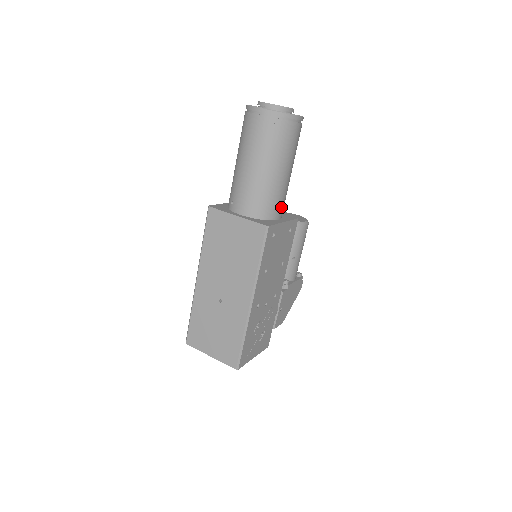
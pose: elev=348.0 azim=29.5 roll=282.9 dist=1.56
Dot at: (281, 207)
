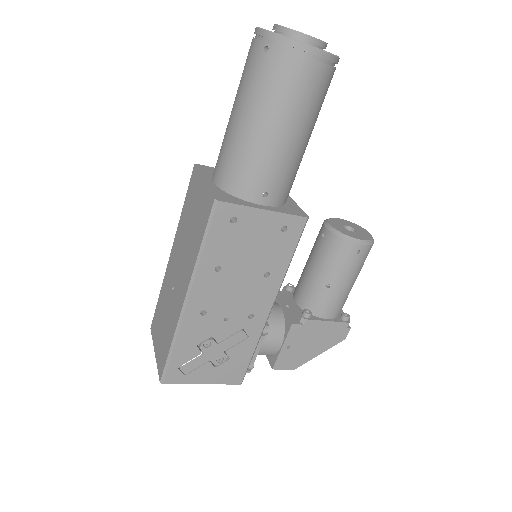
Dot at: (268, 187)
